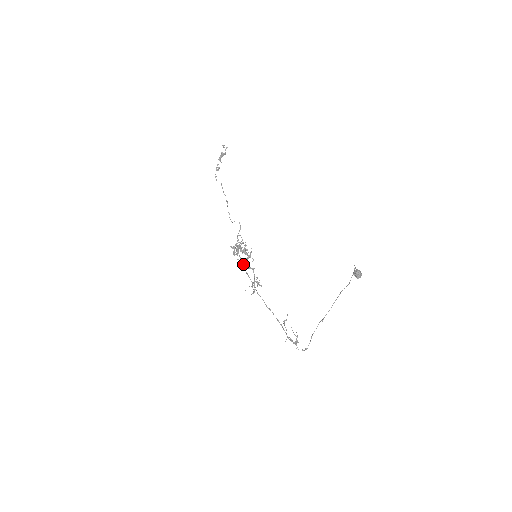
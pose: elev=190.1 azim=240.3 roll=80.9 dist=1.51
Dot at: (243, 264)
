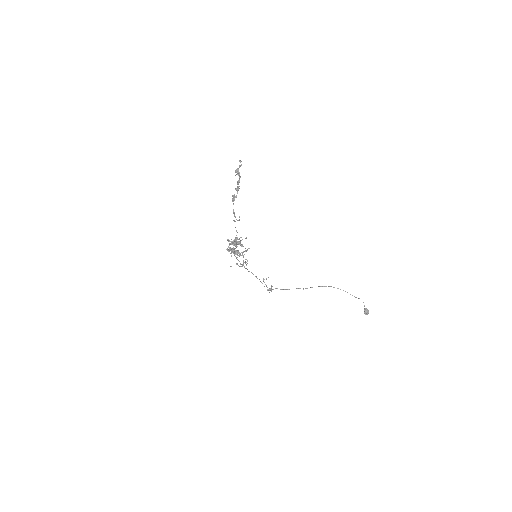
Dot at: occluded
